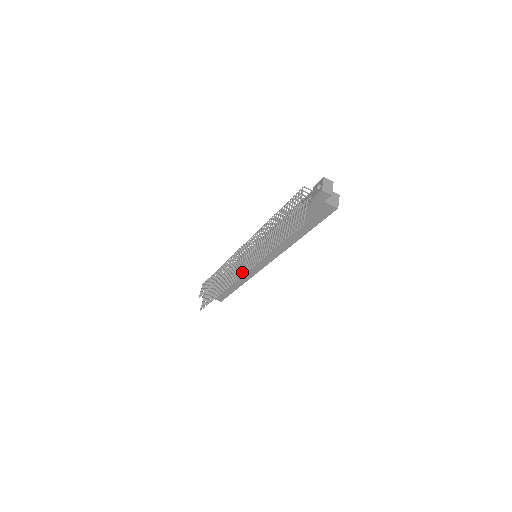
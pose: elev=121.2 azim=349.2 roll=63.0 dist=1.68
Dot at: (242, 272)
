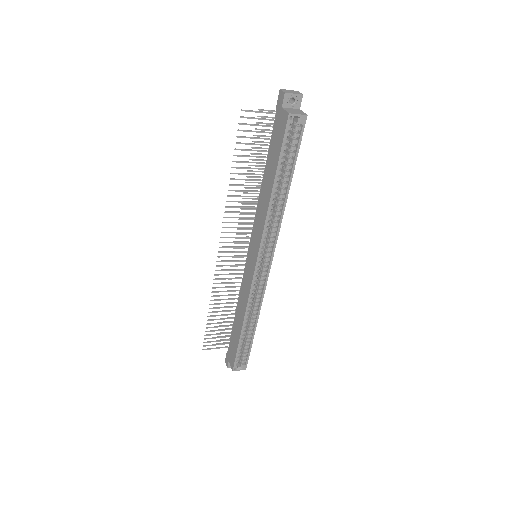
Dot at: (224, 246)
